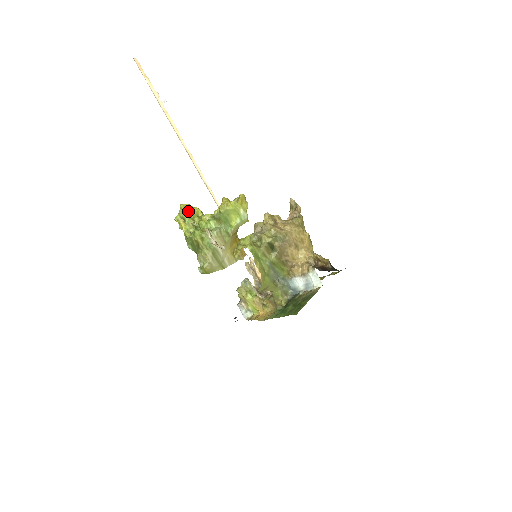
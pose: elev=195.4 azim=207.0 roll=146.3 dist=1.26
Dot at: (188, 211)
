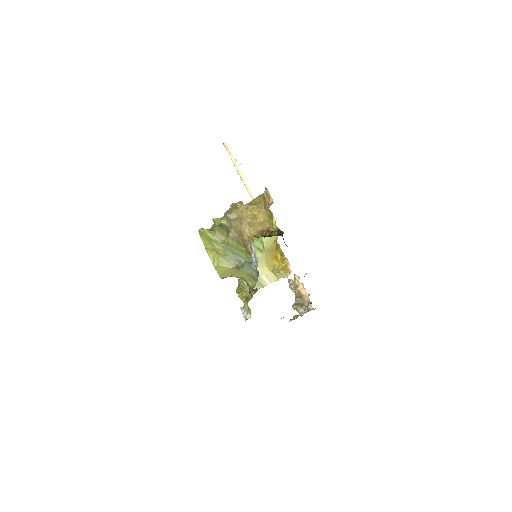
Dot at: occluded
